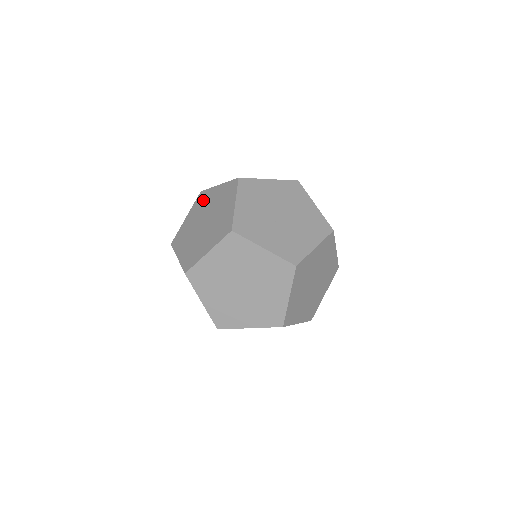
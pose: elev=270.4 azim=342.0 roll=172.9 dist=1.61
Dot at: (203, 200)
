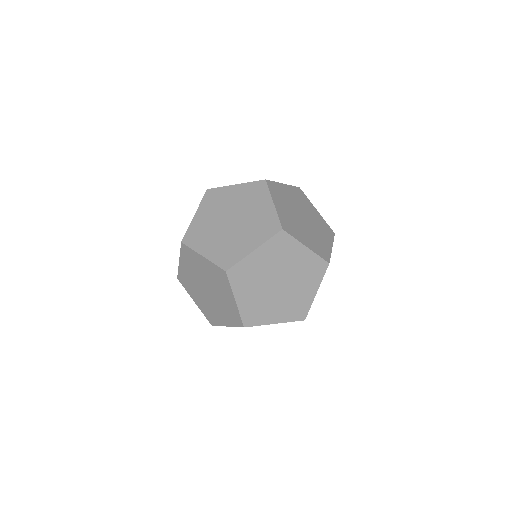
Dot at: occluded
